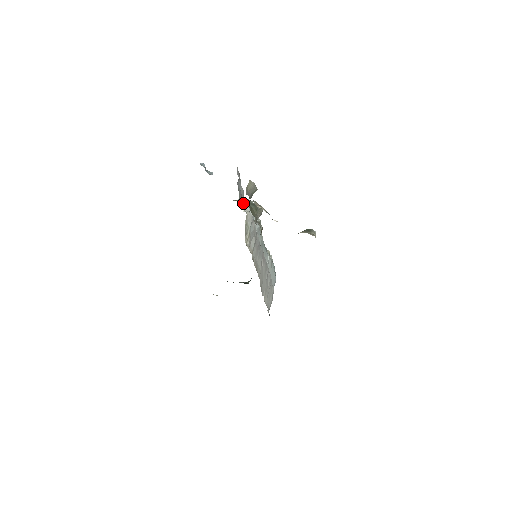
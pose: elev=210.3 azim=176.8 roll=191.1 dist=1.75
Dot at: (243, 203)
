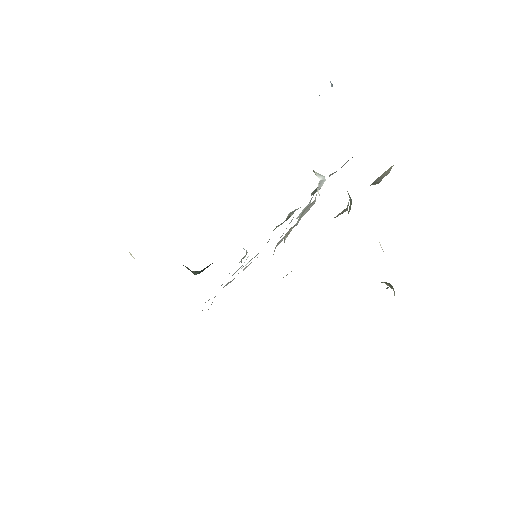
Dot at: (320, 181)
